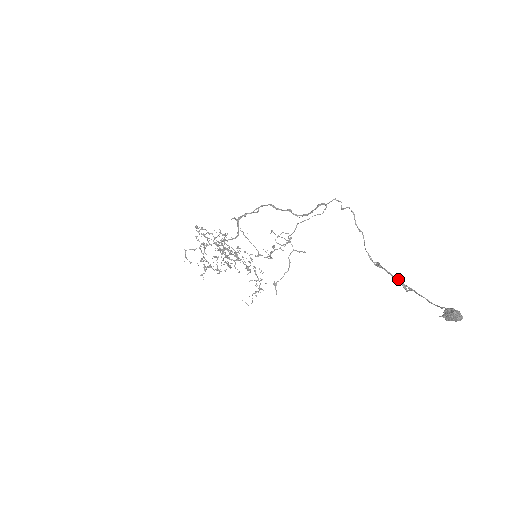
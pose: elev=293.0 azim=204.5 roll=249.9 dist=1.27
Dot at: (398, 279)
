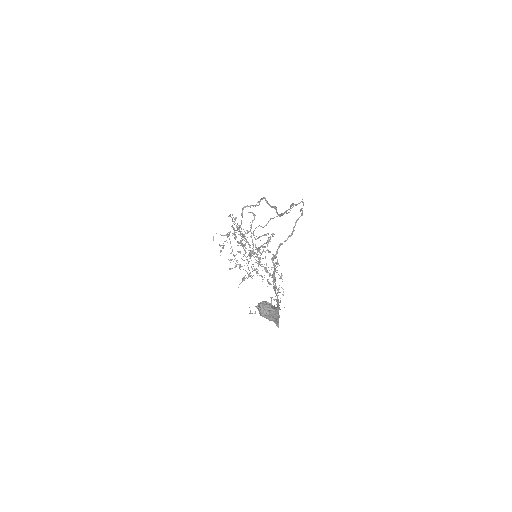
Dot at: (274, 274)
